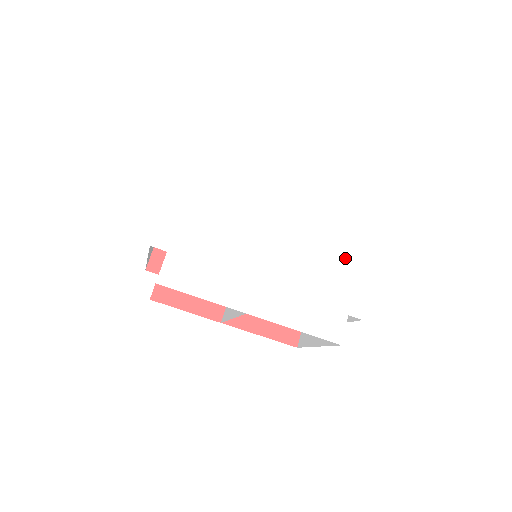
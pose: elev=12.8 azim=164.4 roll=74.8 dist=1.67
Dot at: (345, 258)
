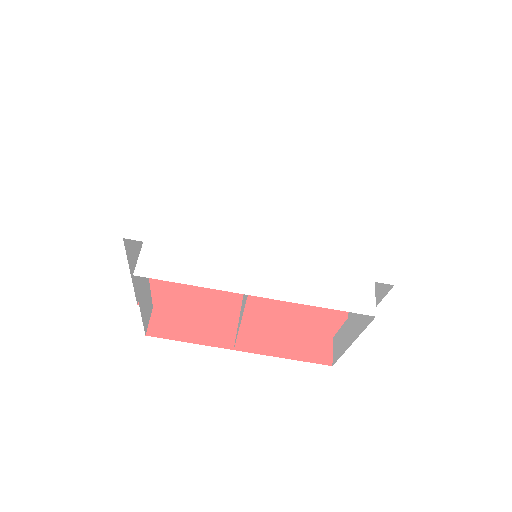
Dot at: (354, 223)
